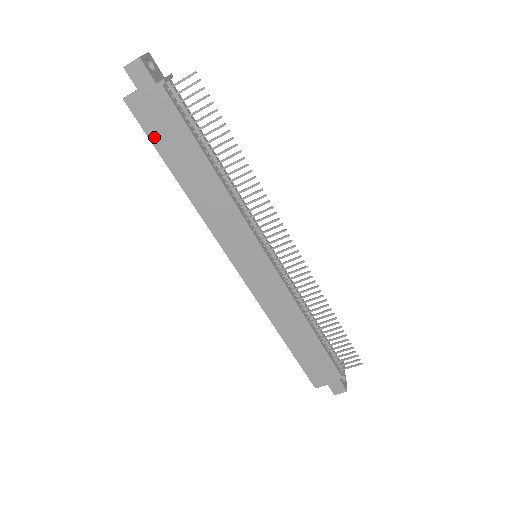
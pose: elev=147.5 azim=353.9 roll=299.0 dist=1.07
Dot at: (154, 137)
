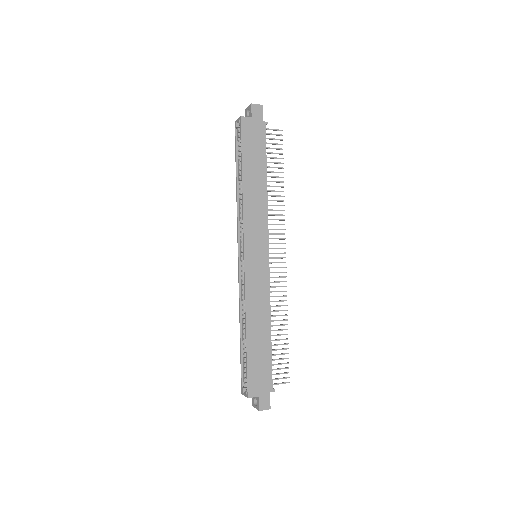
Dot at: (245, 145)
